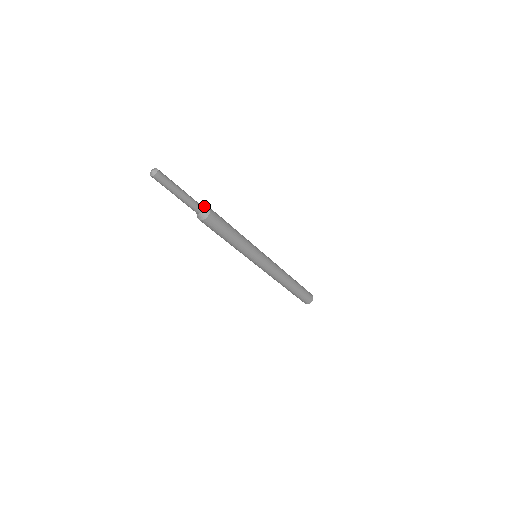
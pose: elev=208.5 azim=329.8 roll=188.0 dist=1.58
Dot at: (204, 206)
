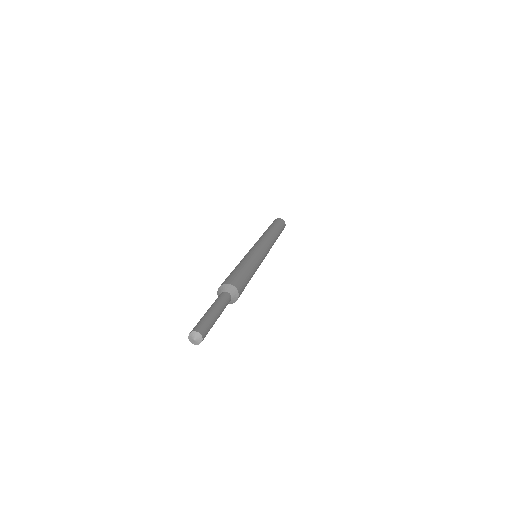
Dot at: (224, 289)
